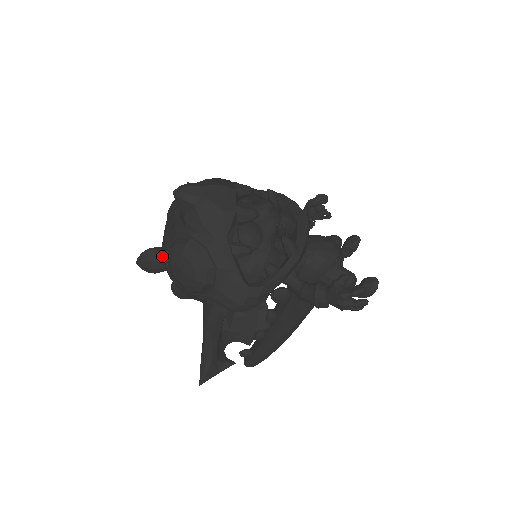
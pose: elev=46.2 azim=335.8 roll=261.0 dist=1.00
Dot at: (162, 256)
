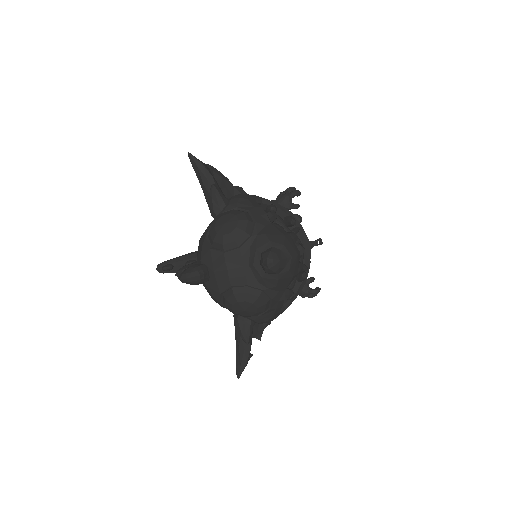
Dot at: (209, 278)
